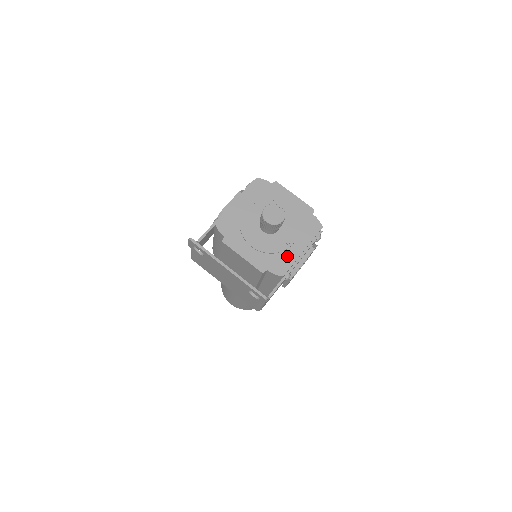
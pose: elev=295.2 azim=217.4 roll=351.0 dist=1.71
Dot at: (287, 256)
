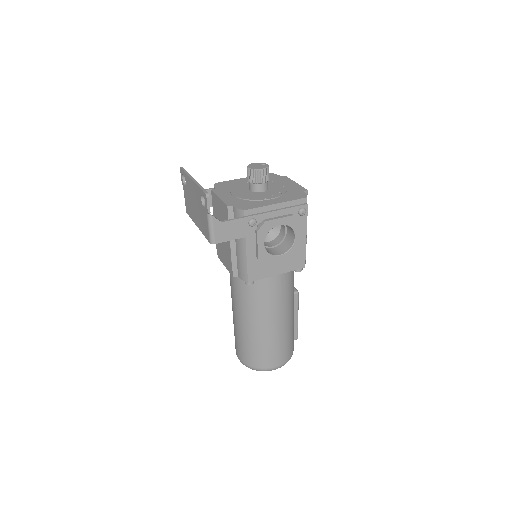
Dot at: (258, 203)
